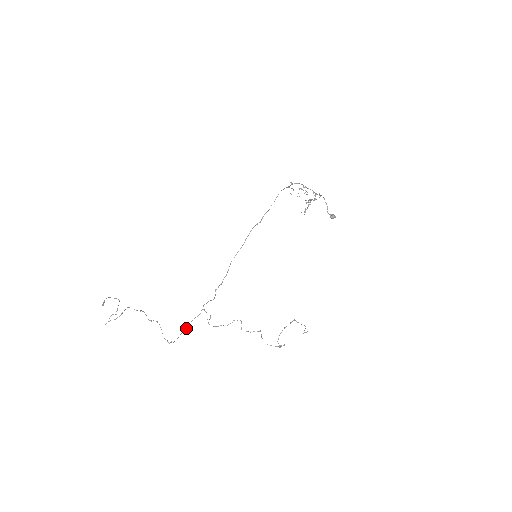
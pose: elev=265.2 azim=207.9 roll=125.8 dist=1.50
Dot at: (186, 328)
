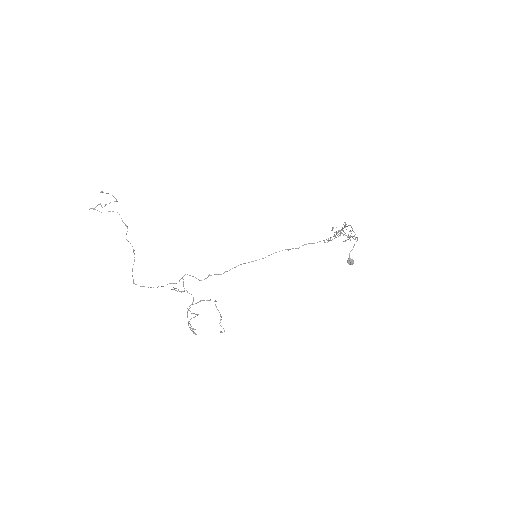
Dot at: occluded
